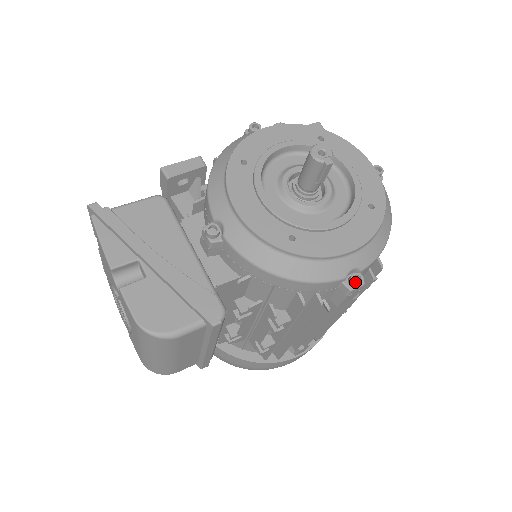
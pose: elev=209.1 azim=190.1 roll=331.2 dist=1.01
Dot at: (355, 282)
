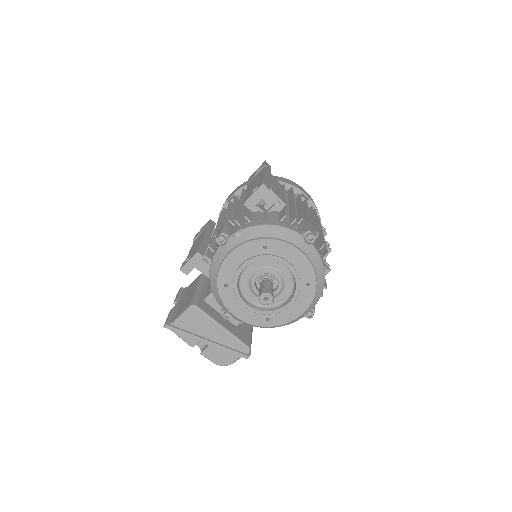
Dot at: (309, 318)
